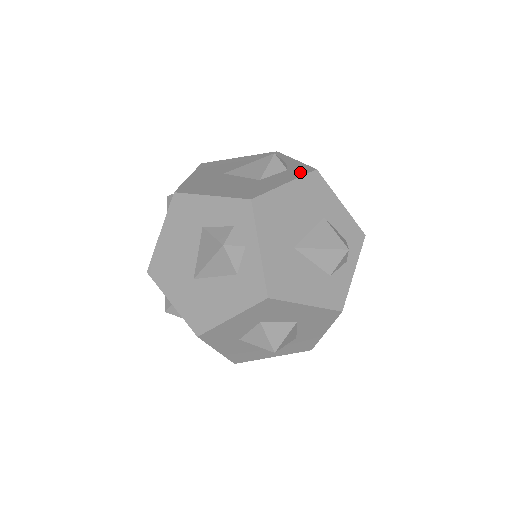
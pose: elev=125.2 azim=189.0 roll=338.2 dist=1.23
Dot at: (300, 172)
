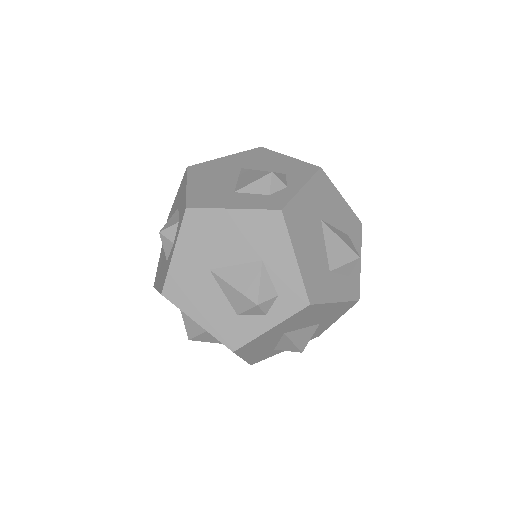
Dot at: (351, 293)
